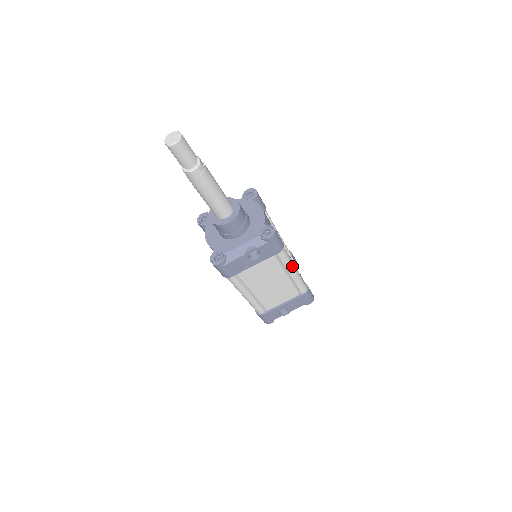
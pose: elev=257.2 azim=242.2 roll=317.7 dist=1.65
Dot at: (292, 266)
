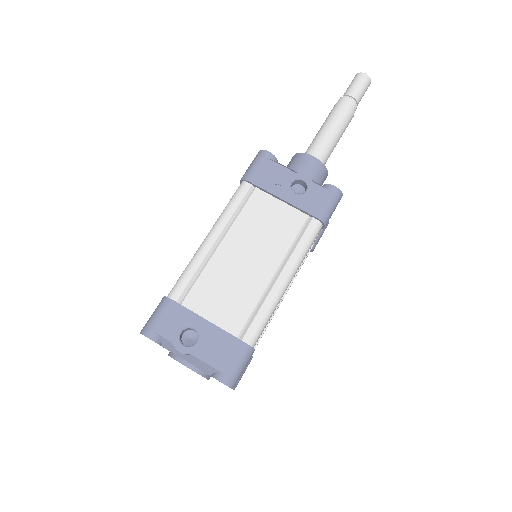
Dot at: (295, 268)
